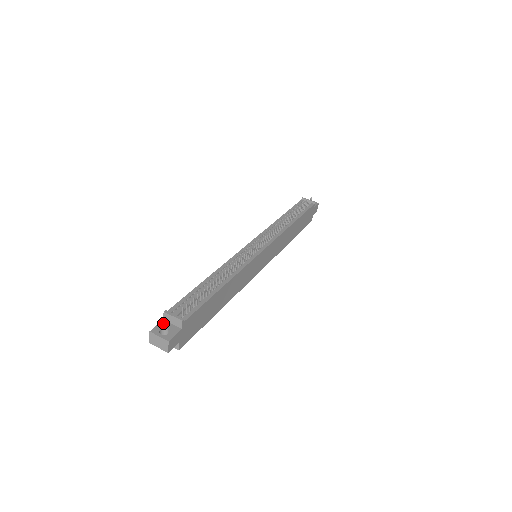
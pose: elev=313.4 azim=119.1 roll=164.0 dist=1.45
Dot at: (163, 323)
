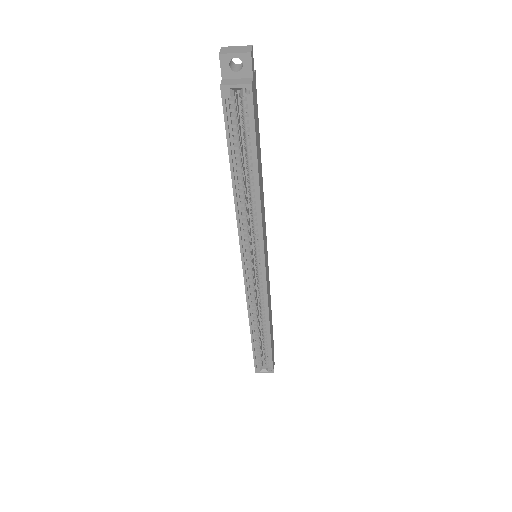
Dot at: occluded
